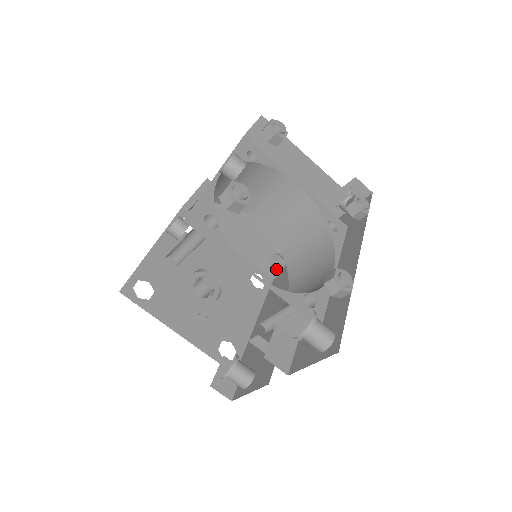
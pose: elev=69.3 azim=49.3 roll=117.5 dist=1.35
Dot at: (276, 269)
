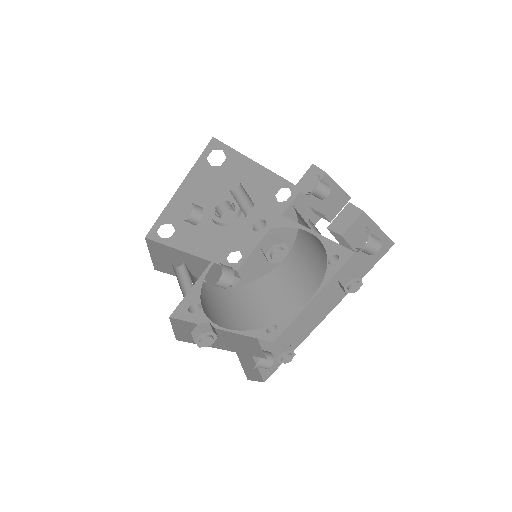
Dot at: (304, 192)
